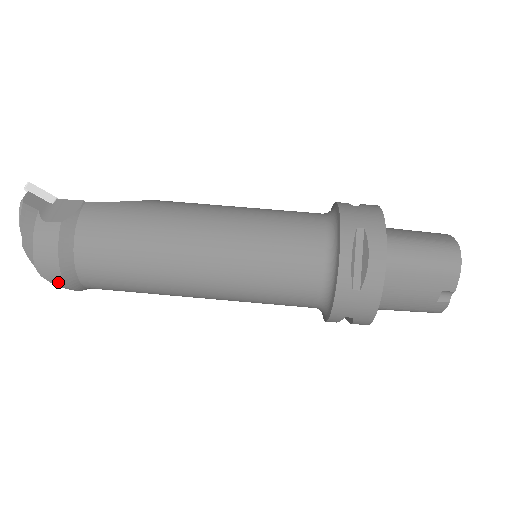
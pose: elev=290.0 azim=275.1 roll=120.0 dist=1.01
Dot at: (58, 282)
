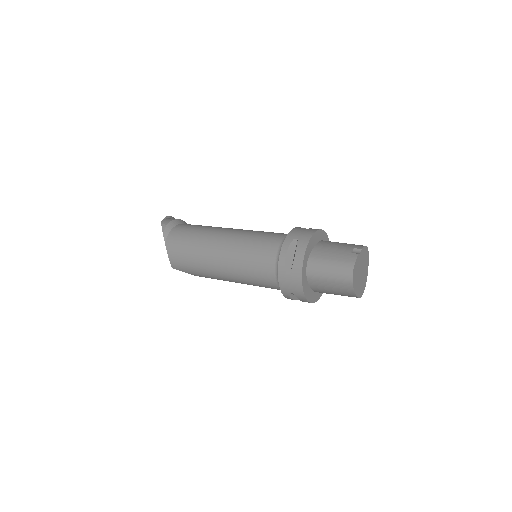
Dot at: (165, 224)
